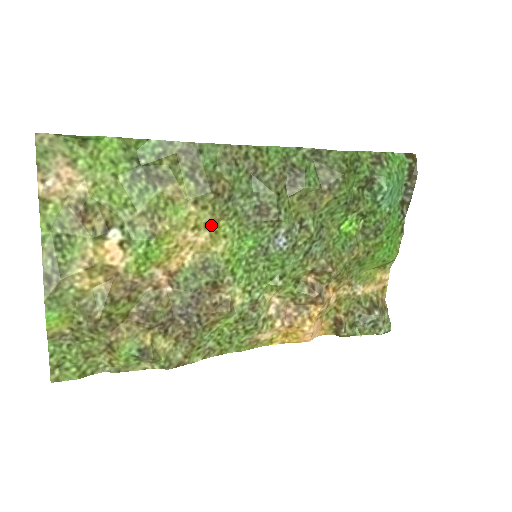
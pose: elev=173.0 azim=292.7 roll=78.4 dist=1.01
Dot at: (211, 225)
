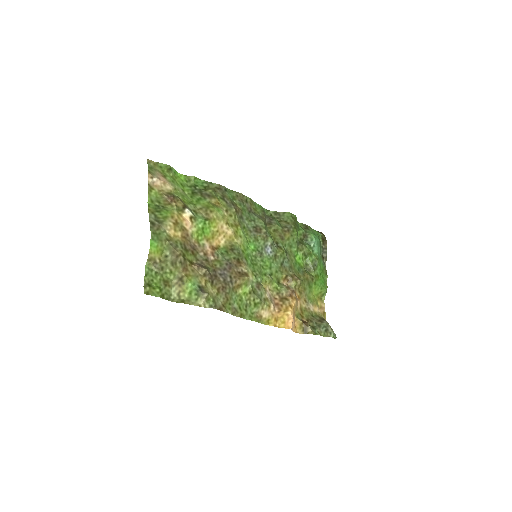
Dot at: (234, 226)
